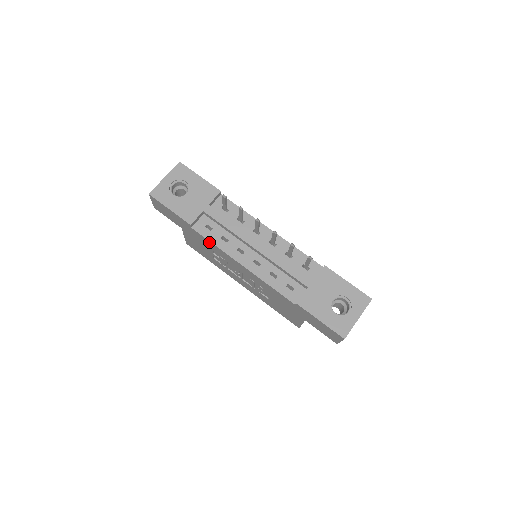
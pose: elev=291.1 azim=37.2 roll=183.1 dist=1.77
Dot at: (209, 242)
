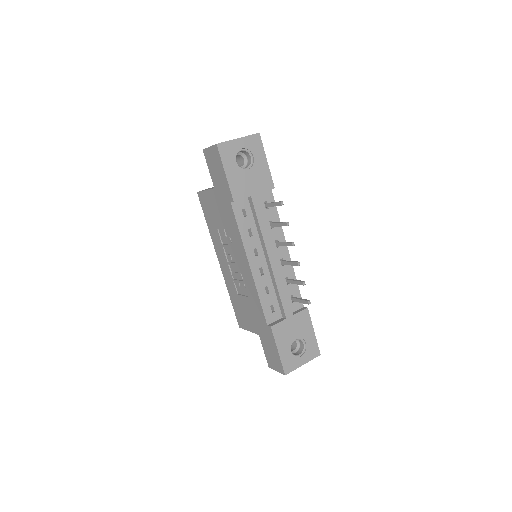
Dot at: (236, 225)
